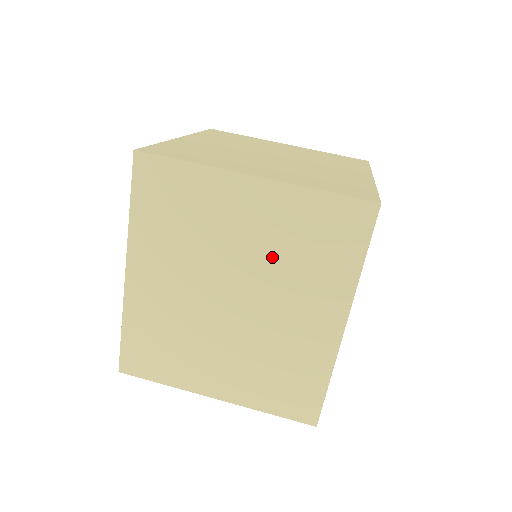
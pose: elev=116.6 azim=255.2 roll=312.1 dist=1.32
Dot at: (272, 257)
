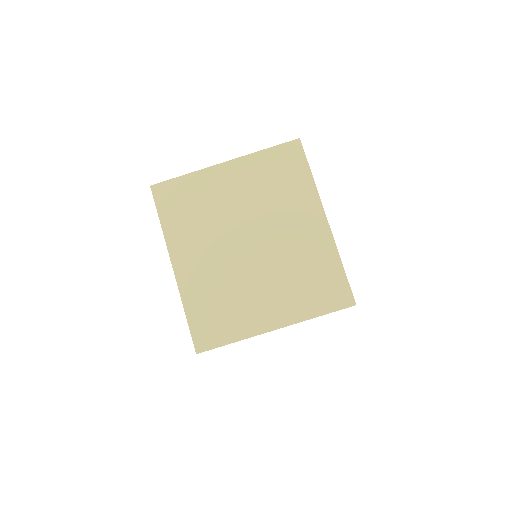
Dot at: occluded
